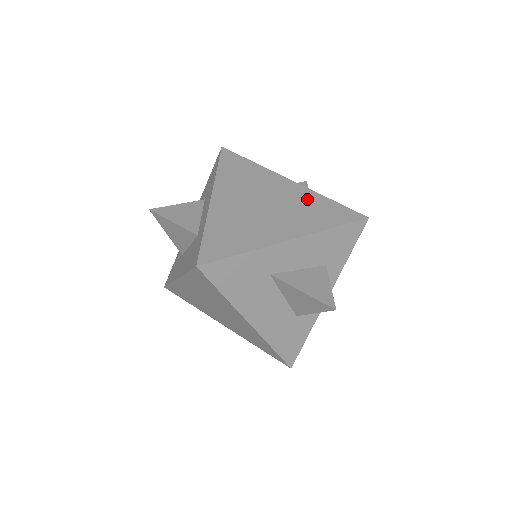
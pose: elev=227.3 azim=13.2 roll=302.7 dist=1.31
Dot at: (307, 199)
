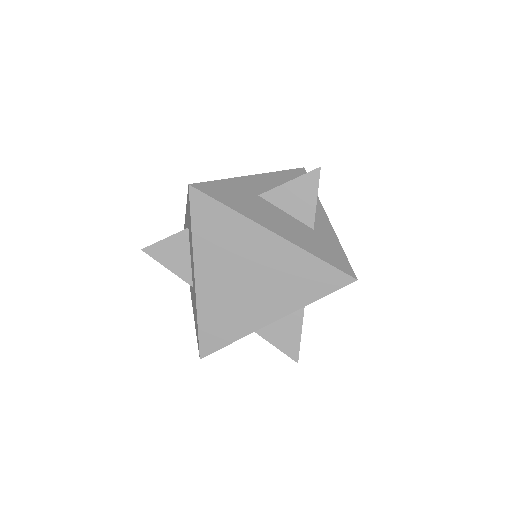
Dot at: occluded
